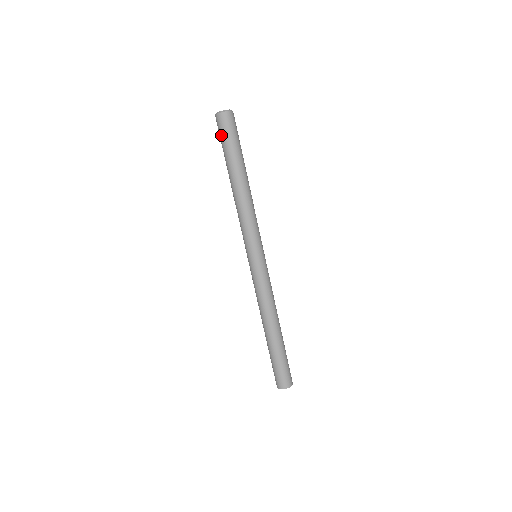
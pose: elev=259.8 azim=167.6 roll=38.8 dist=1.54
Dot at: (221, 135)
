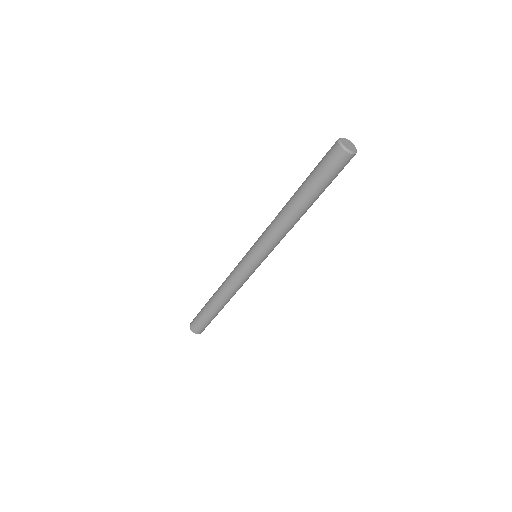
Dot at: (327, 167)
